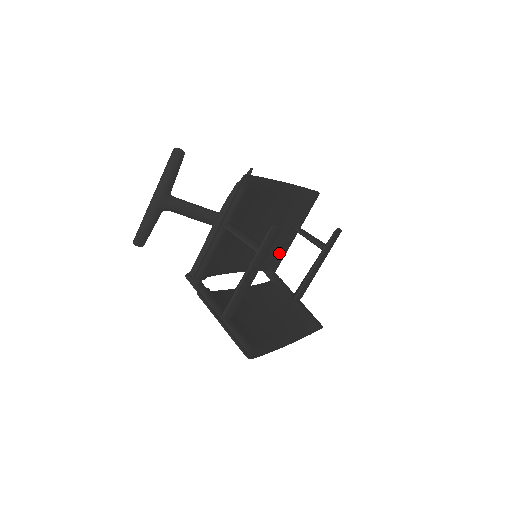
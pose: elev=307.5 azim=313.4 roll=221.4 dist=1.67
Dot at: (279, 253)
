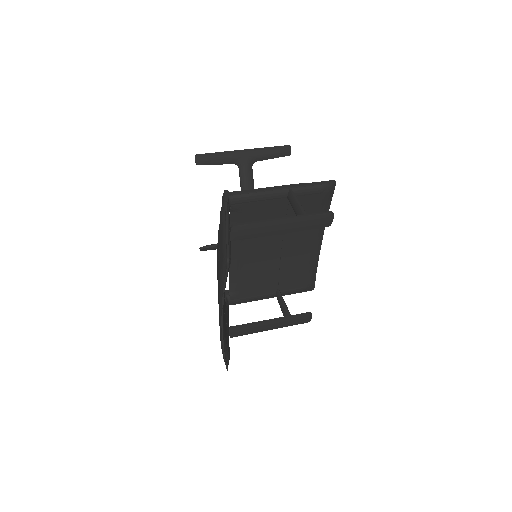
Dot at: (251, 291)
